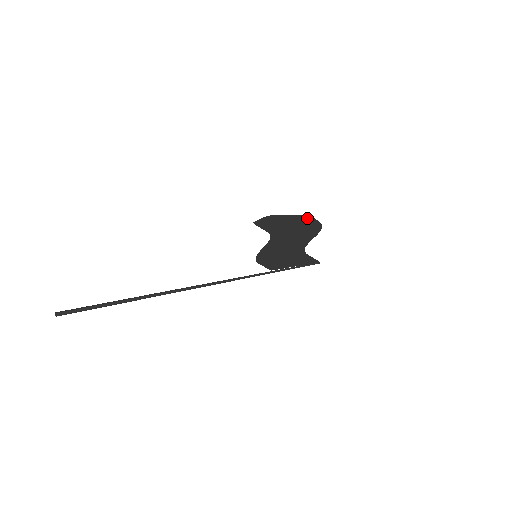
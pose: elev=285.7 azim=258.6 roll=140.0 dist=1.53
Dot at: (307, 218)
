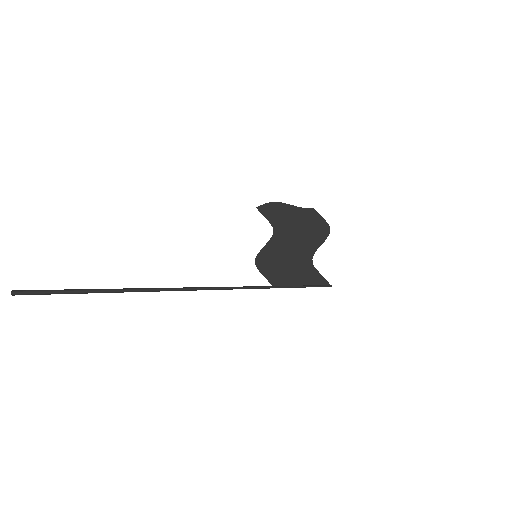
Dot at: (313, 214)
